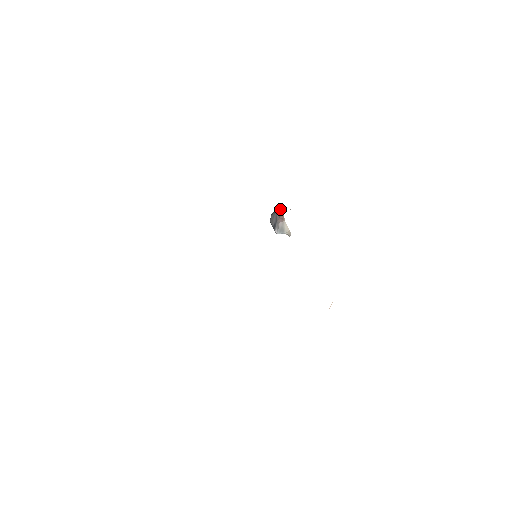
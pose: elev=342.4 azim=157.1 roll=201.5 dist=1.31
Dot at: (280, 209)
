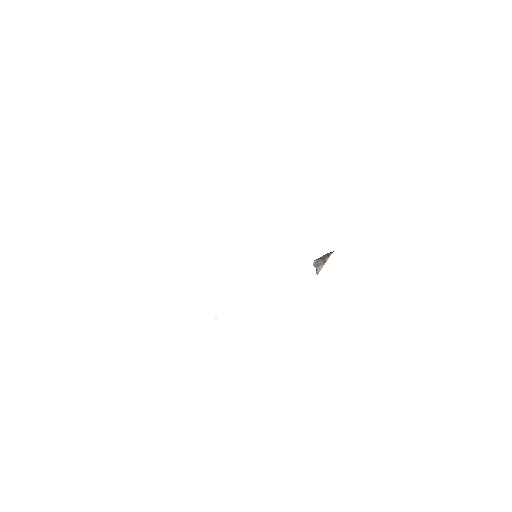
Dot at: (329, 256)
